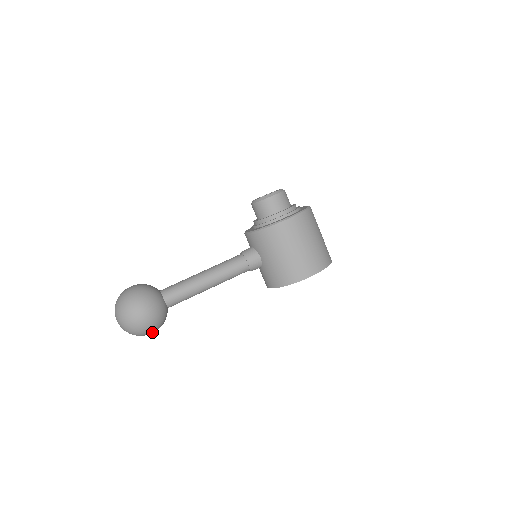
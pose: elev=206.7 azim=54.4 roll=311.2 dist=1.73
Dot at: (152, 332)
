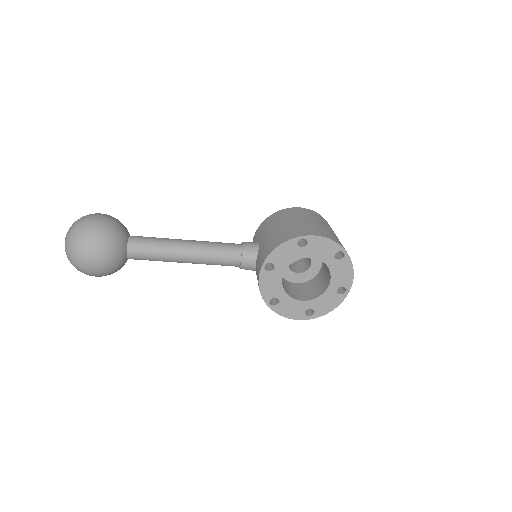
Dot at: (92, 246)
